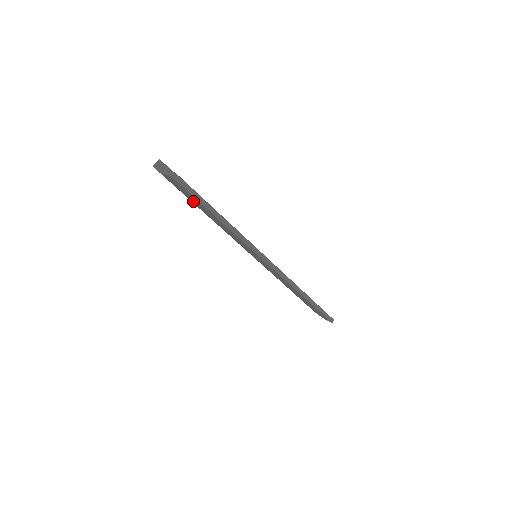
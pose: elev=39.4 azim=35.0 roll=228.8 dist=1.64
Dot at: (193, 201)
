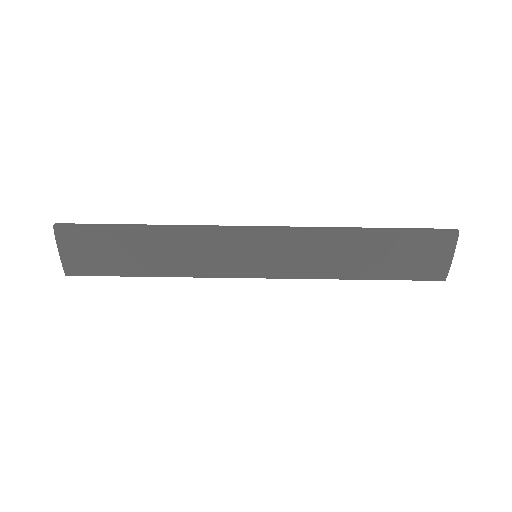
Dot at: (113, 250)
